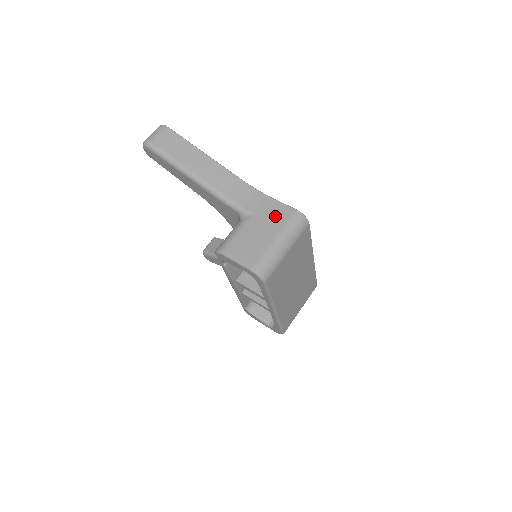
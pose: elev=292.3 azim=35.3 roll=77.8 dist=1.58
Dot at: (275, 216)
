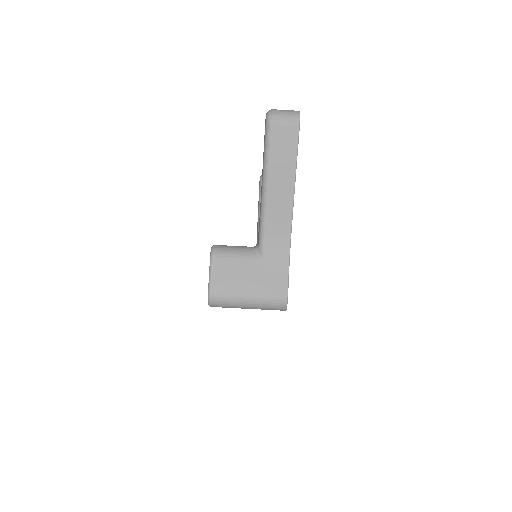
Dot at: (271, 282)
